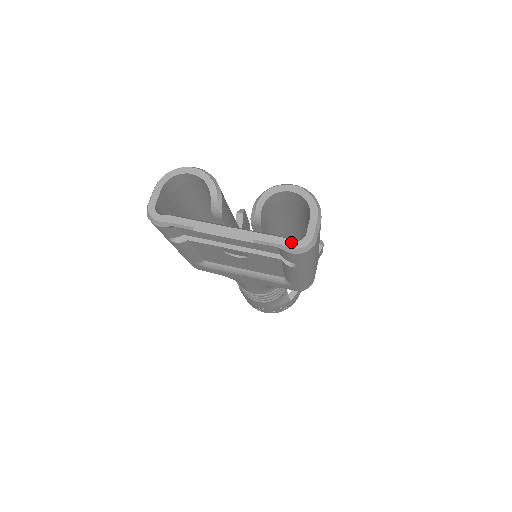
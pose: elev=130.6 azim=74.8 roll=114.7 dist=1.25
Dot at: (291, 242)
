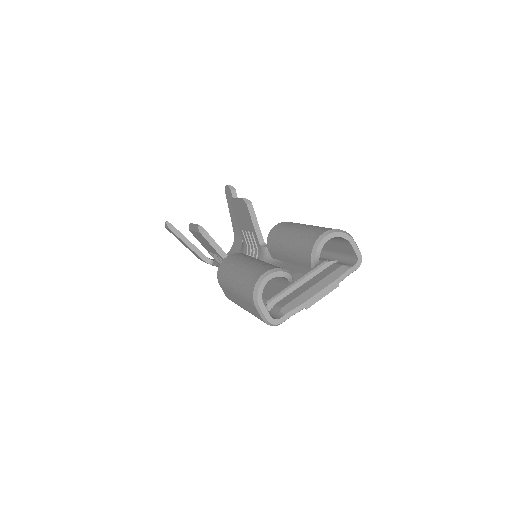
Dot at: (354, 267)
